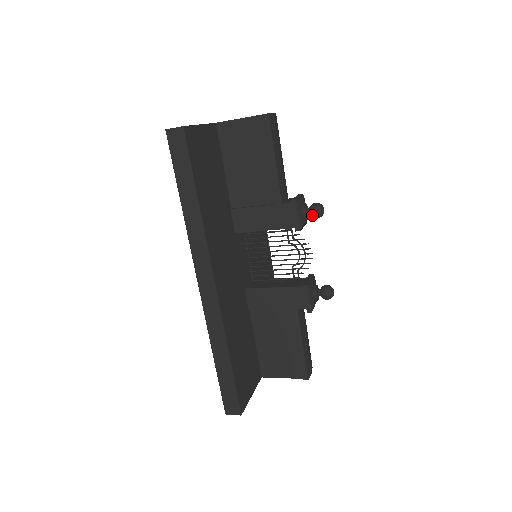
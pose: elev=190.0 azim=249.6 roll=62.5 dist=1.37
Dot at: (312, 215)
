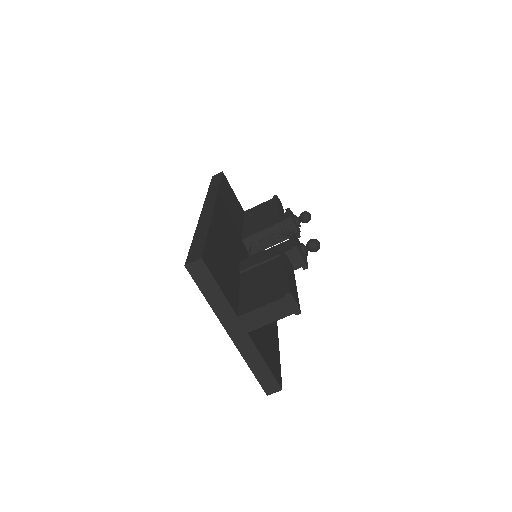
Dot at: (301, 215)
